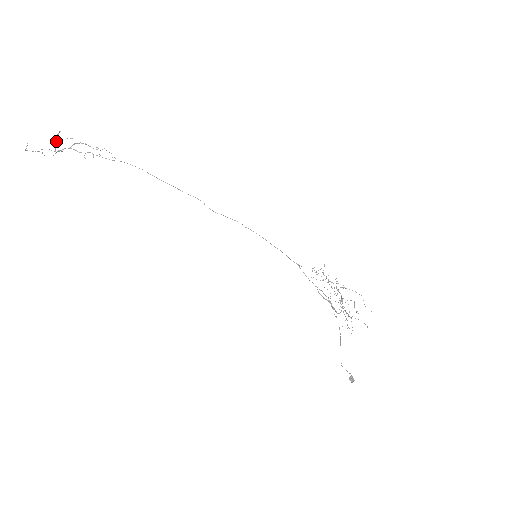
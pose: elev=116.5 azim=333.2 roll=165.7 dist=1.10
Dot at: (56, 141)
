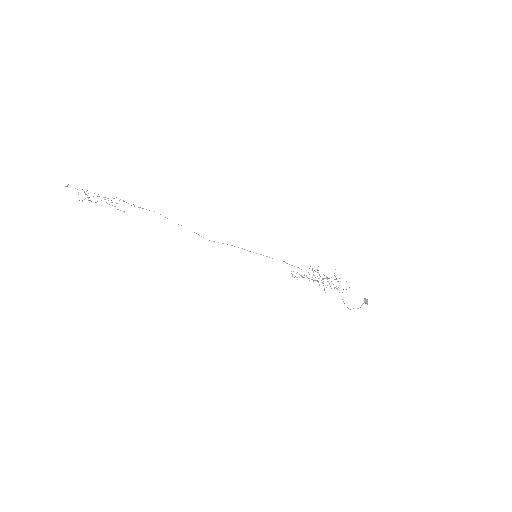
Dot at: occluded
